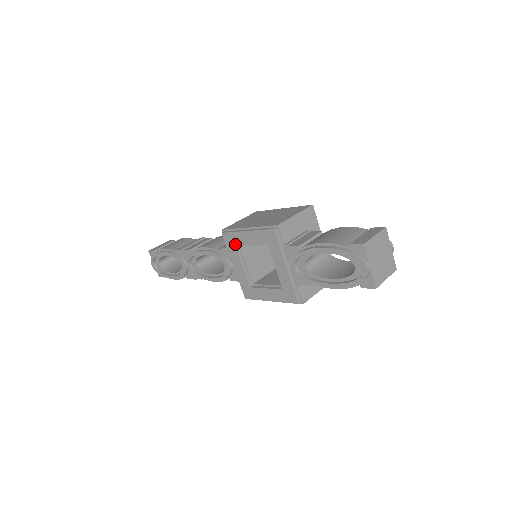
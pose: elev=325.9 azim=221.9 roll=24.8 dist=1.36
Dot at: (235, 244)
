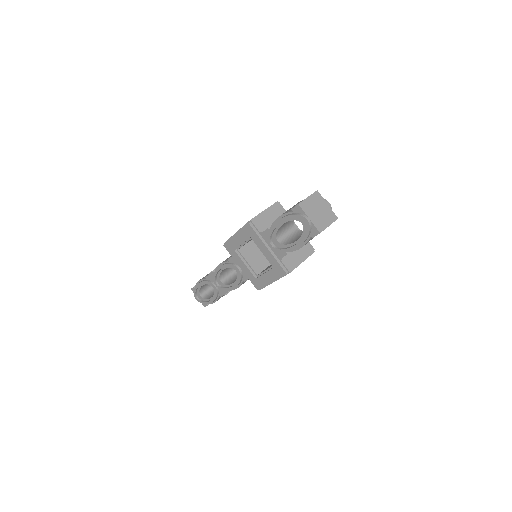
Dot at: (234, 249)
